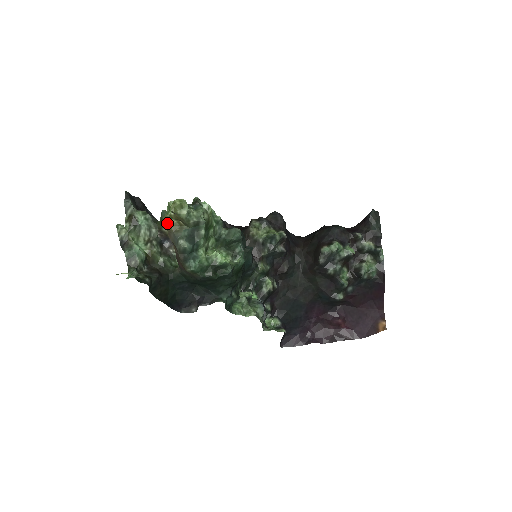
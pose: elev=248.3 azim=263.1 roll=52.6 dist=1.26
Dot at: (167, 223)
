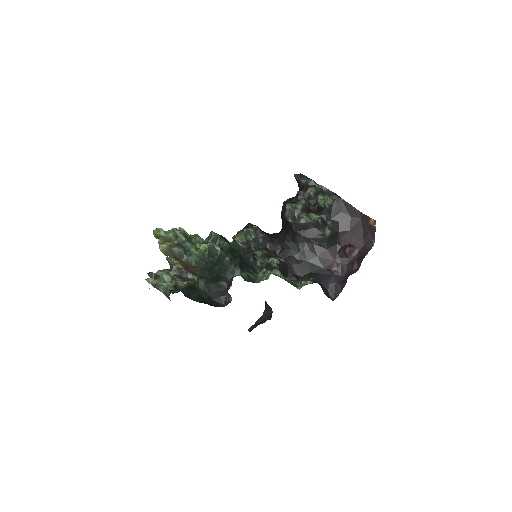
Dot at: (162, 249)
